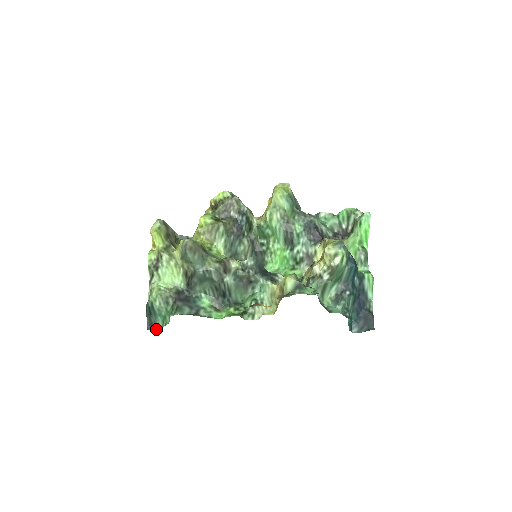
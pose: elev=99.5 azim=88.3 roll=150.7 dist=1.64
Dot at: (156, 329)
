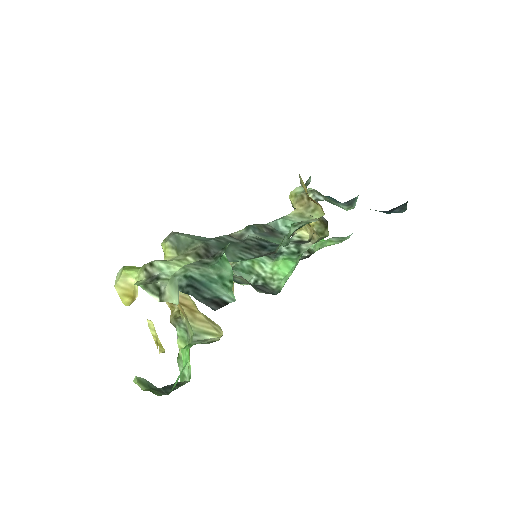
Dot at: (226, 303)
